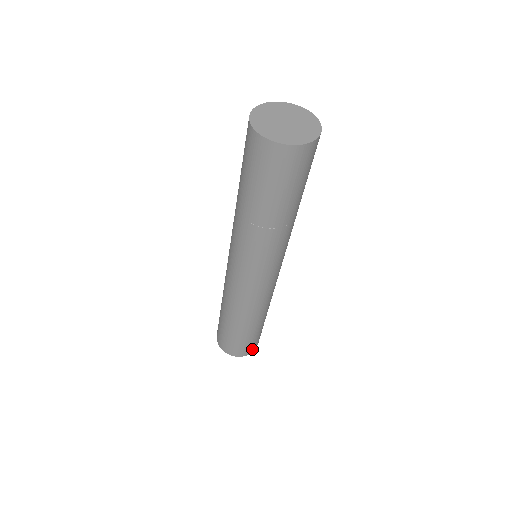
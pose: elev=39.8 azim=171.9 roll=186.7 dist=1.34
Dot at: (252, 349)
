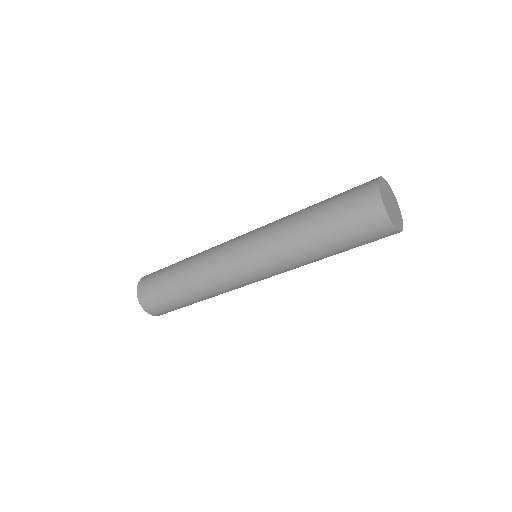
Dot at: (157, 313)
